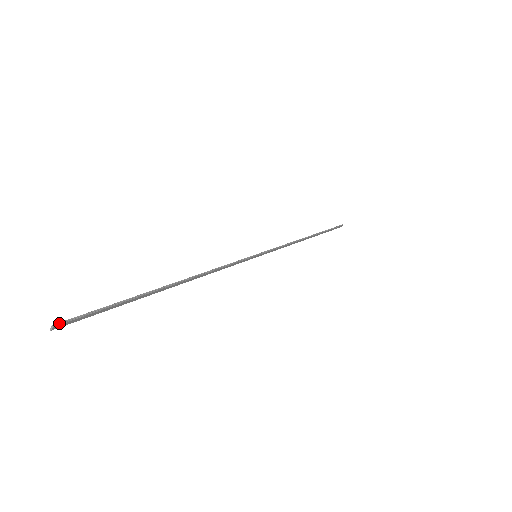
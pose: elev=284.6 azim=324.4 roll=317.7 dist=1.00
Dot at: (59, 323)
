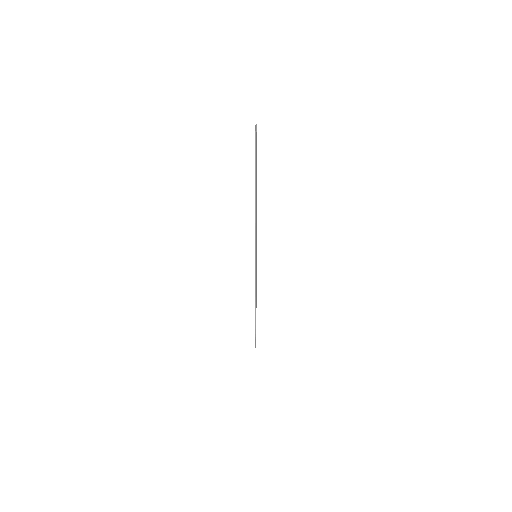
Dot at: (256, 127)
